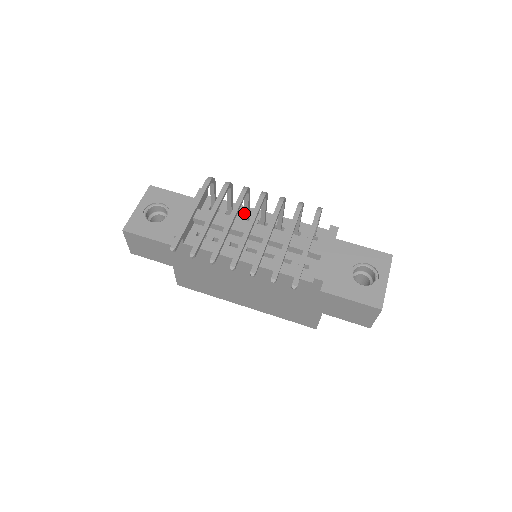
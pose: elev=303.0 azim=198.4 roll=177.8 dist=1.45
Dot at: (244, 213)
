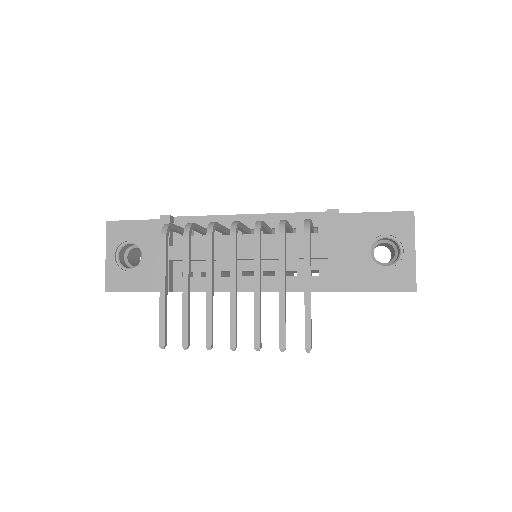
Dot at: (222, 233)
